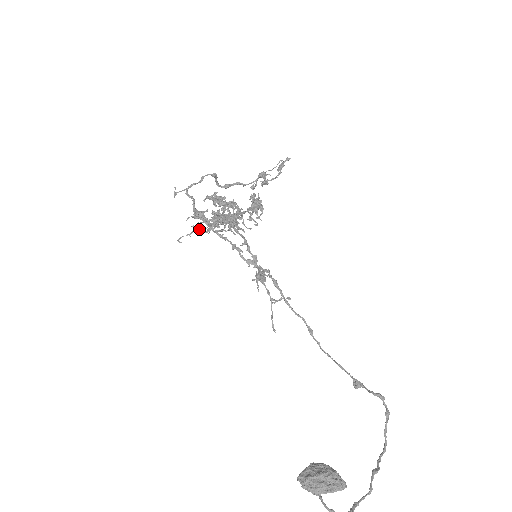
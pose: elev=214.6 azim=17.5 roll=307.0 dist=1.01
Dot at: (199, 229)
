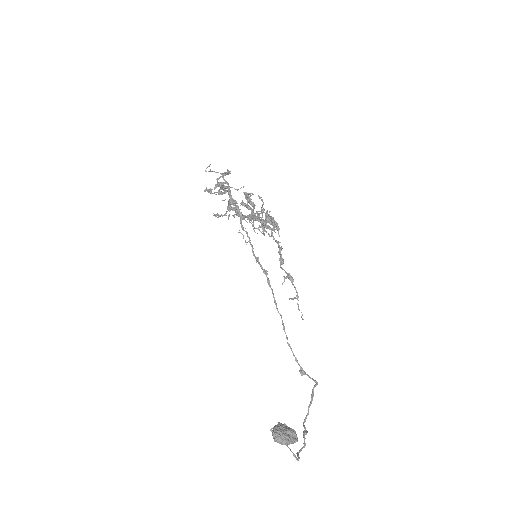
Dot at: occluded
